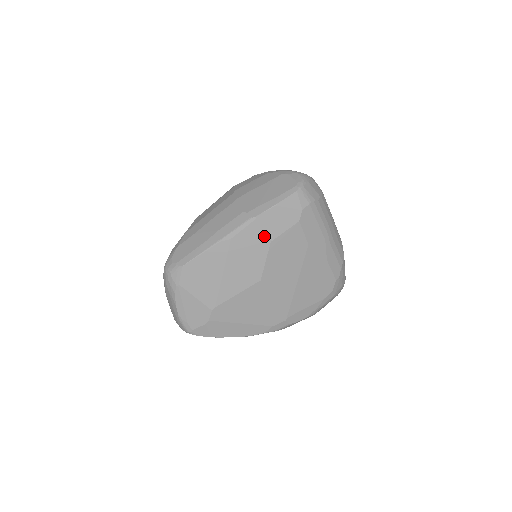
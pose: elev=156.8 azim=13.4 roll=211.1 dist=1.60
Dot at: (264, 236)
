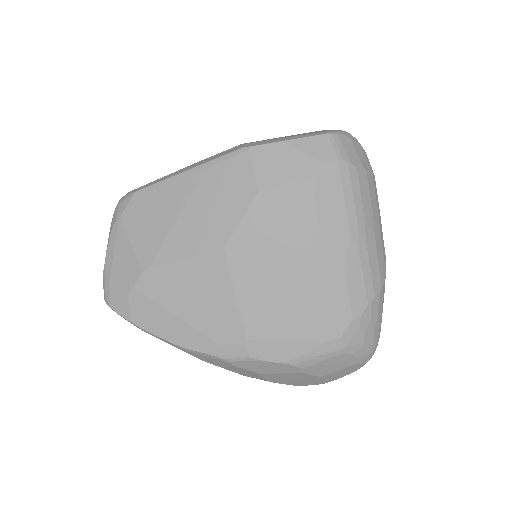
Dot at: (252, 179)
